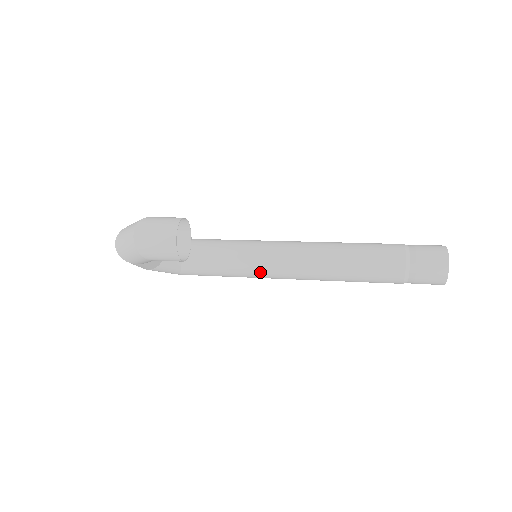
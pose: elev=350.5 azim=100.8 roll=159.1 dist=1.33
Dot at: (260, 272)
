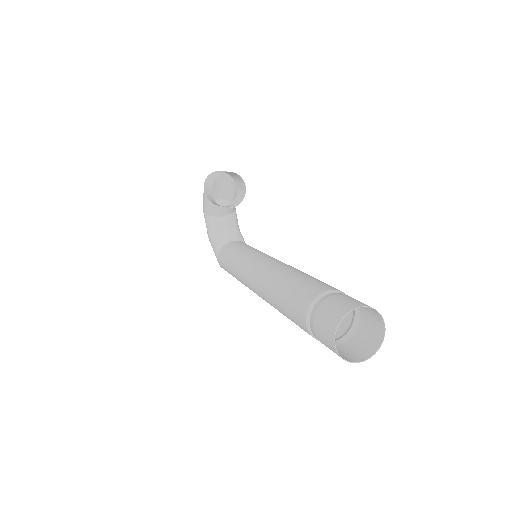
Dot at: (244, 265)
